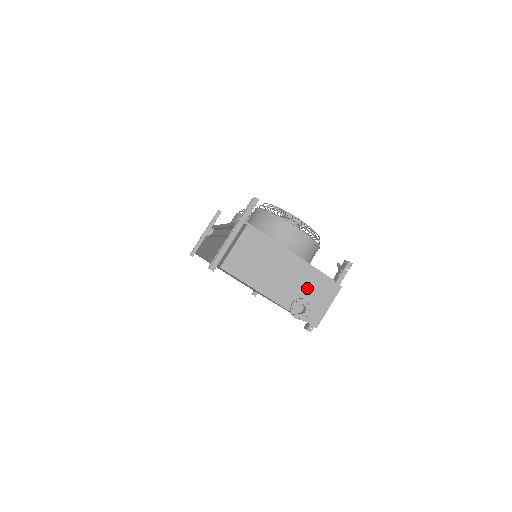
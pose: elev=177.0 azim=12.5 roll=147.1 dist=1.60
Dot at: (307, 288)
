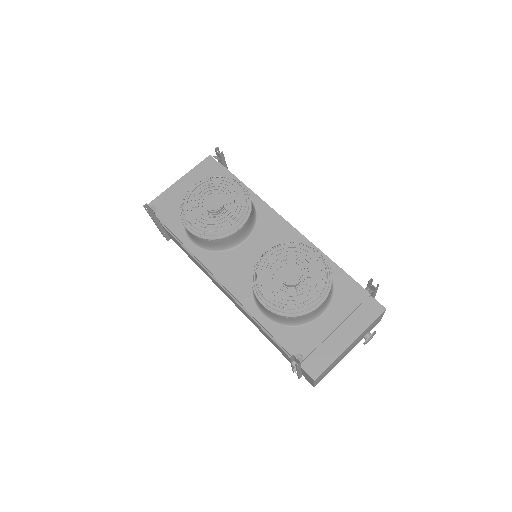
Dot at: (366, 332)
